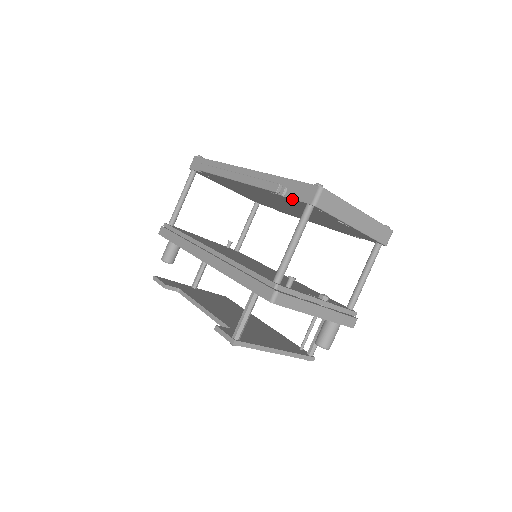
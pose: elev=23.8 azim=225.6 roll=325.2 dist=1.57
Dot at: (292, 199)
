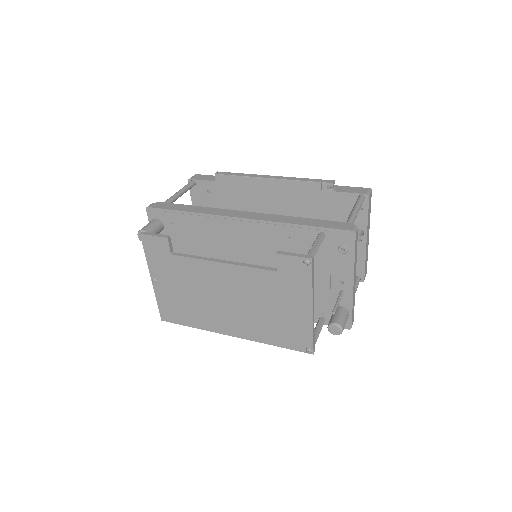
Dot at: (343, 193)
